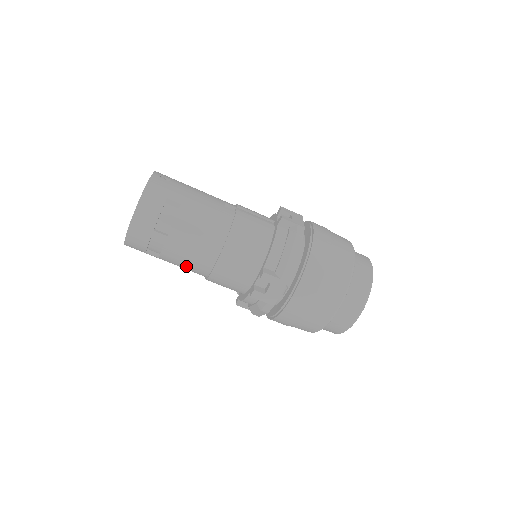
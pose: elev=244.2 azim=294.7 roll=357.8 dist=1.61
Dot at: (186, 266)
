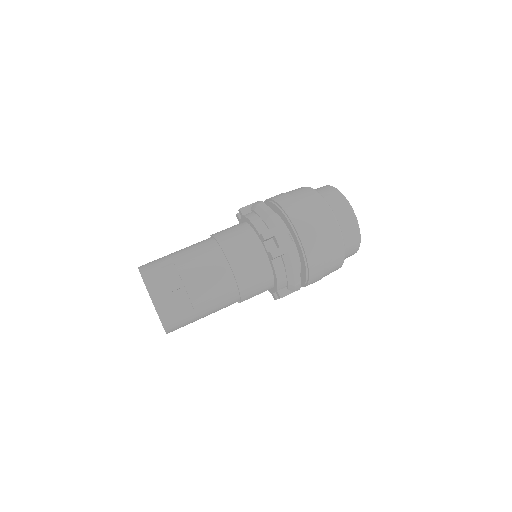
Dot at: (216, 295)
